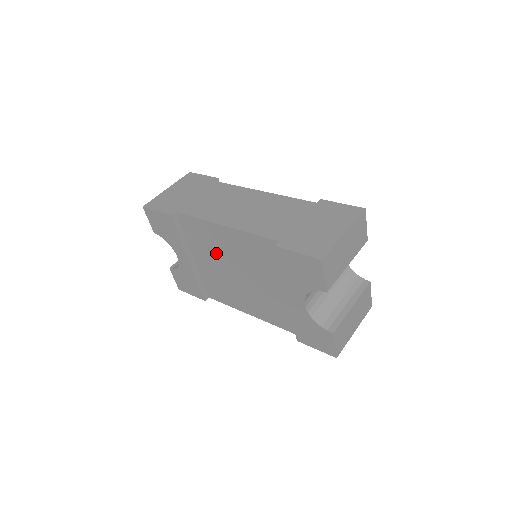
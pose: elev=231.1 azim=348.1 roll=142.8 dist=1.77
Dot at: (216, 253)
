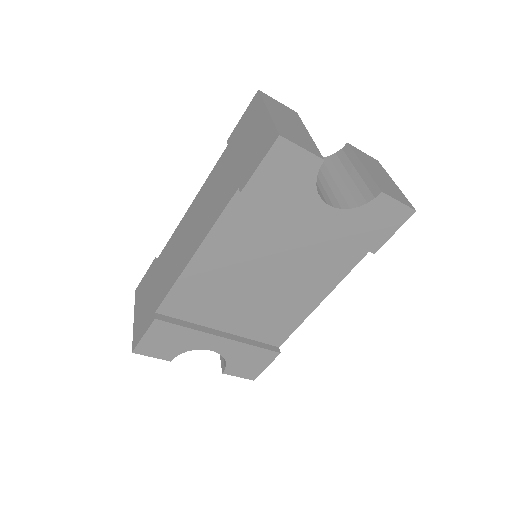
Dot at: (225, 293)
